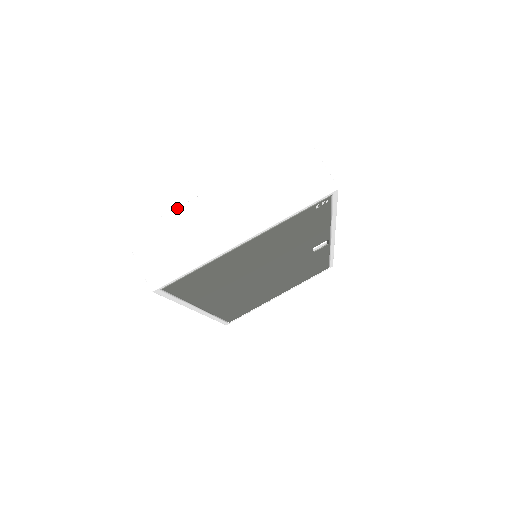
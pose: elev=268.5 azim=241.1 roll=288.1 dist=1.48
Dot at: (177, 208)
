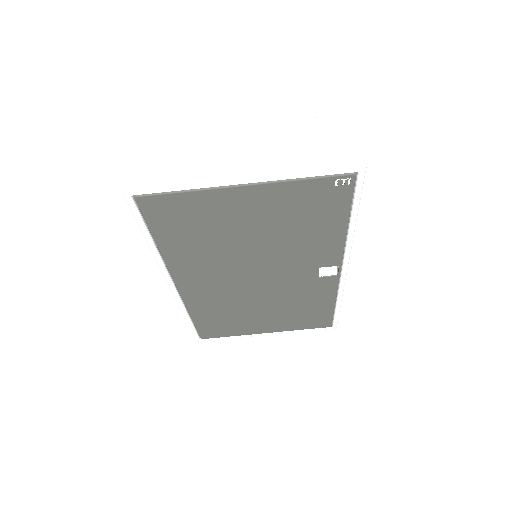
Dot at: (191, 131)
